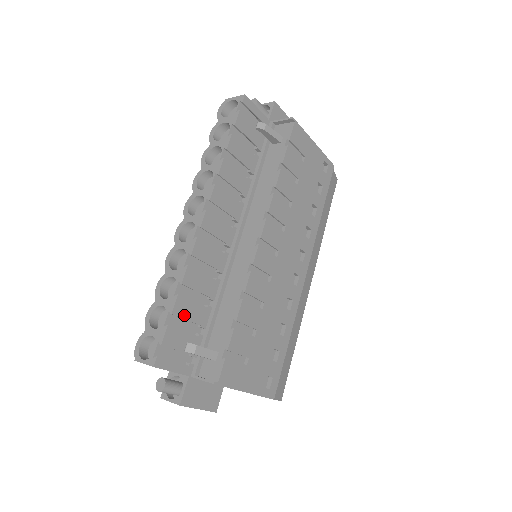
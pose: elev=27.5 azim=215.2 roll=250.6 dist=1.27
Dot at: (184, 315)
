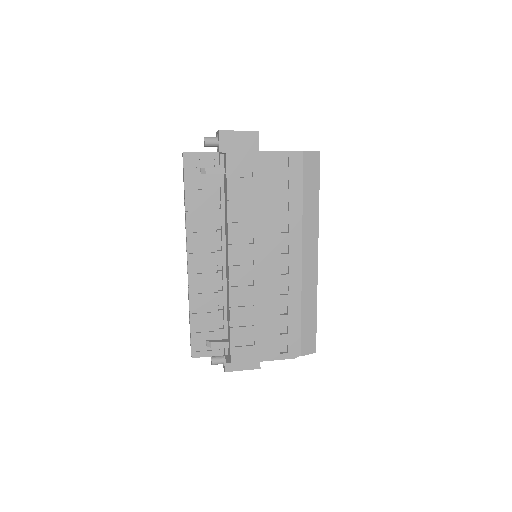
Dot at: (201, 323)
